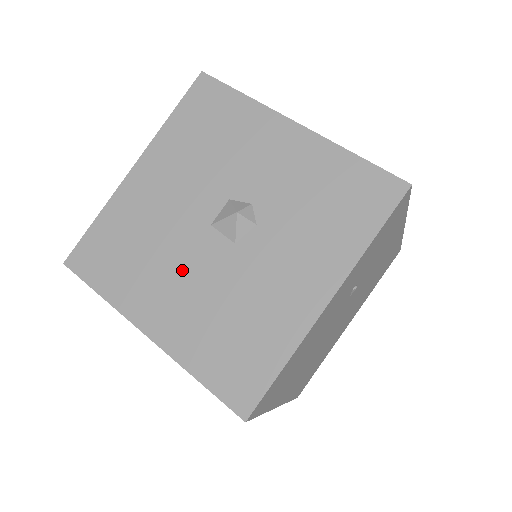
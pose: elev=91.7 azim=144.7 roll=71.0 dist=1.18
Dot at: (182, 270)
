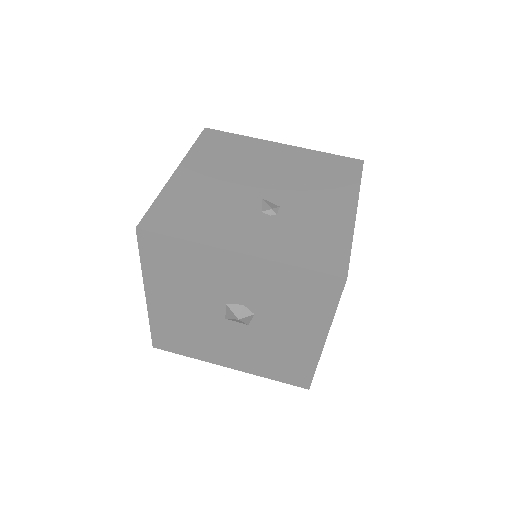
Dot at: (226, 341)
